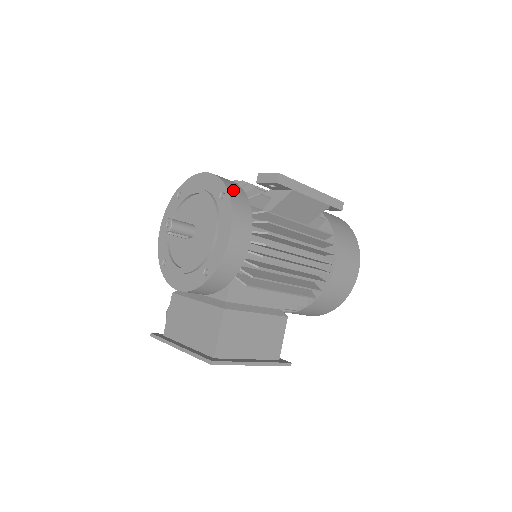
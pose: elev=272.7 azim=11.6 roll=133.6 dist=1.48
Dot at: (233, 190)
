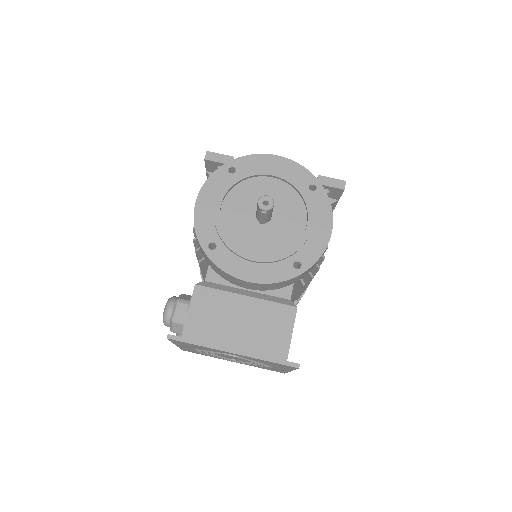
Dot at: occluded
